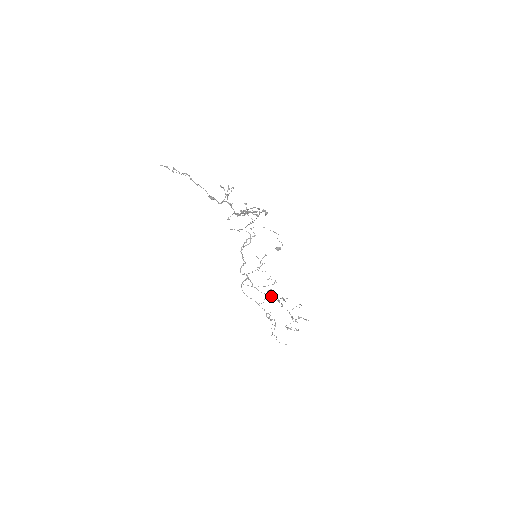
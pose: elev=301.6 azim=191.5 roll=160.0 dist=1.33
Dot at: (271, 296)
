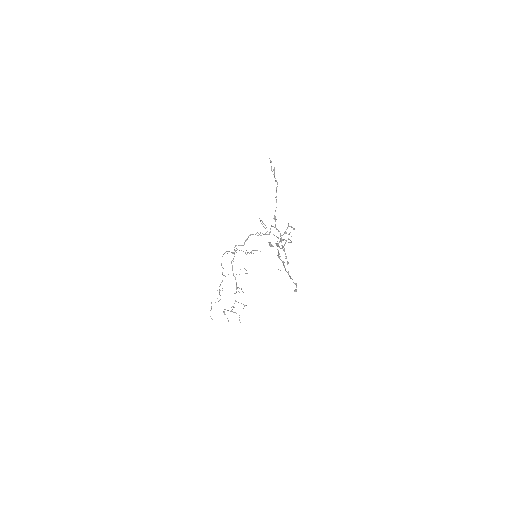
Dot at: occluded
